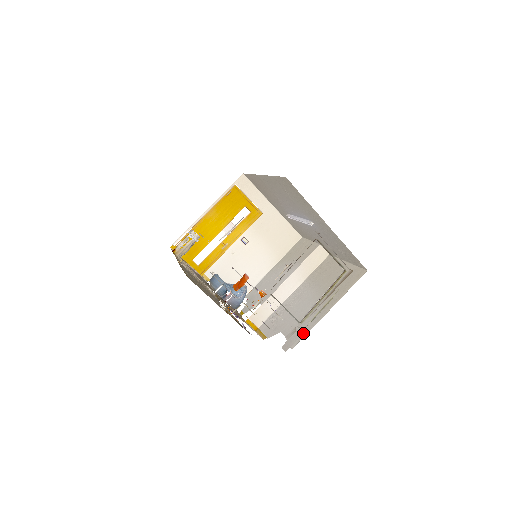
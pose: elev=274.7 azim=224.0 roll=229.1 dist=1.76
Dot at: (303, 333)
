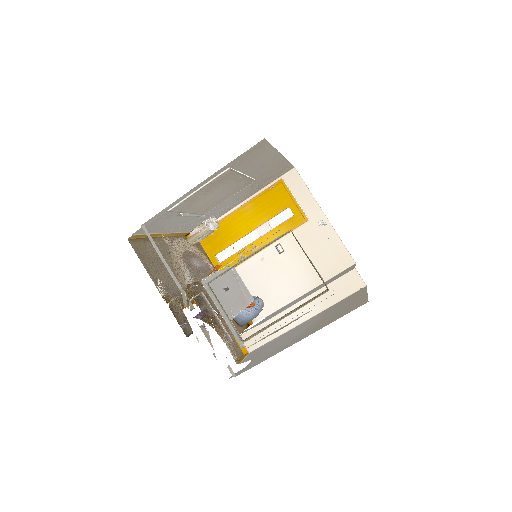
Dot at: (257, 362)
